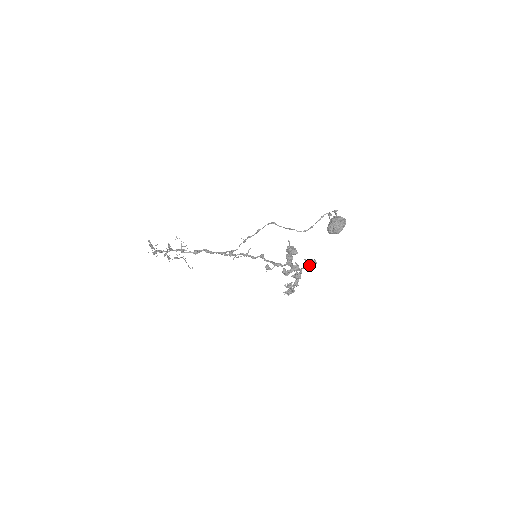
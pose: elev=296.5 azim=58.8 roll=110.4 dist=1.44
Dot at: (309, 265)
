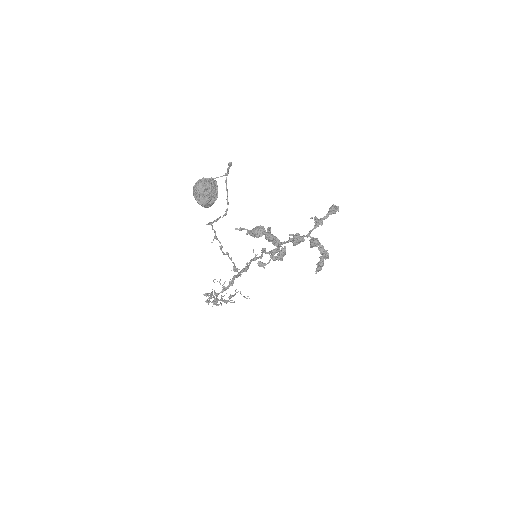
Dot at: (317, 222)
